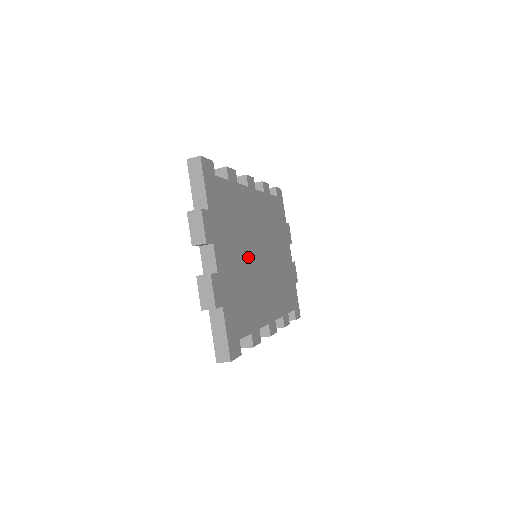
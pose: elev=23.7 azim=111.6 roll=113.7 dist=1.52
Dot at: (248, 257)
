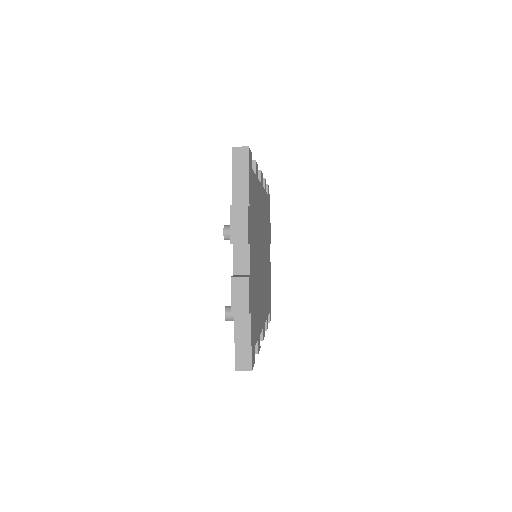
Dot at: (259, 258)
